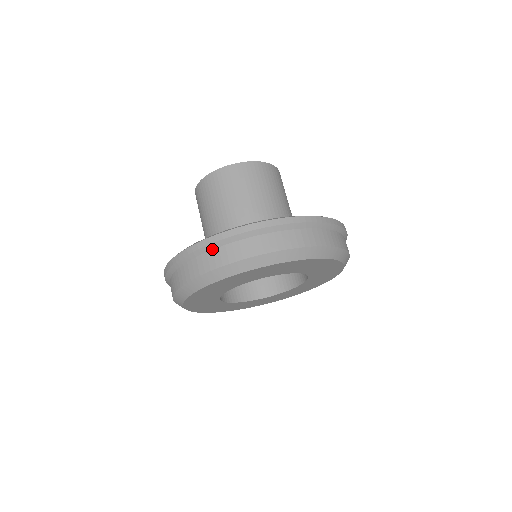
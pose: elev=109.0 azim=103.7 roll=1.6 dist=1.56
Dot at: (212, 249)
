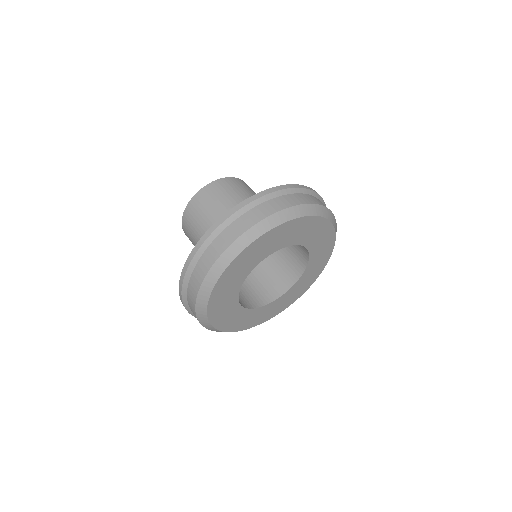
Dot at: (229, 224)
